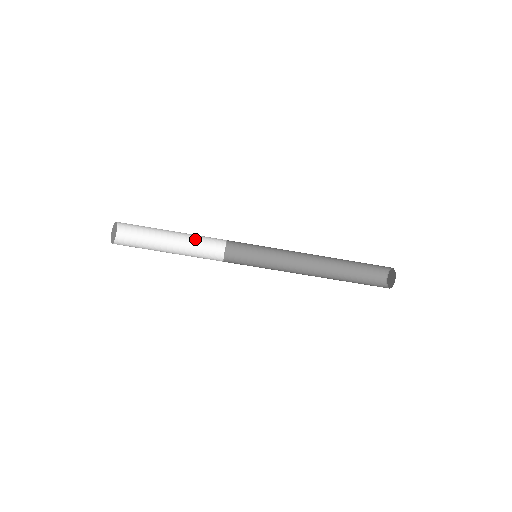
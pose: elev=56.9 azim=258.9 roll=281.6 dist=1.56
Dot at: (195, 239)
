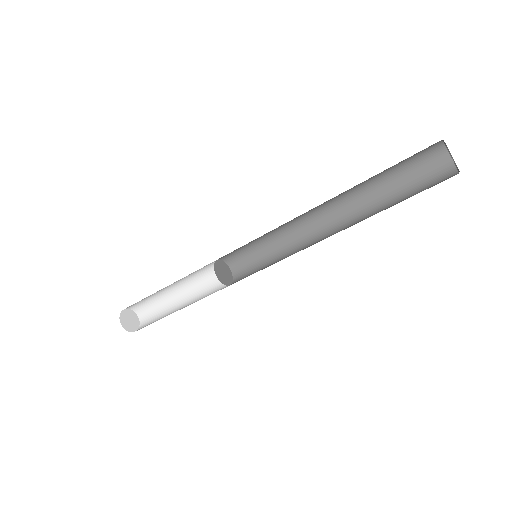
Dot at: (193, 276)
